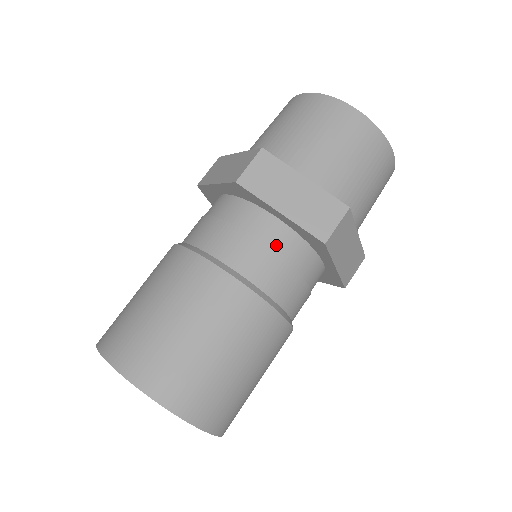
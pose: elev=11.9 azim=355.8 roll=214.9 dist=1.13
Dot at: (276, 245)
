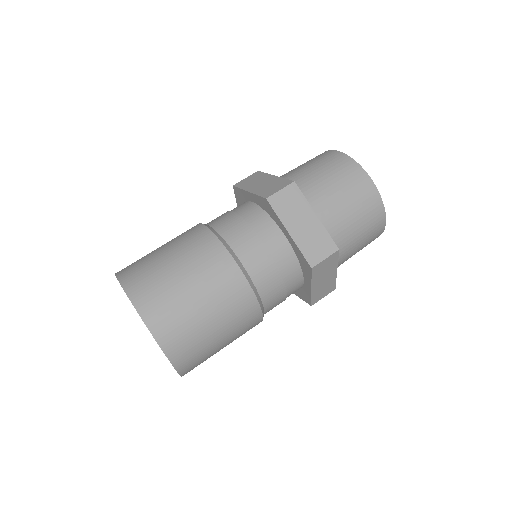
Dot at: (276, 255)
